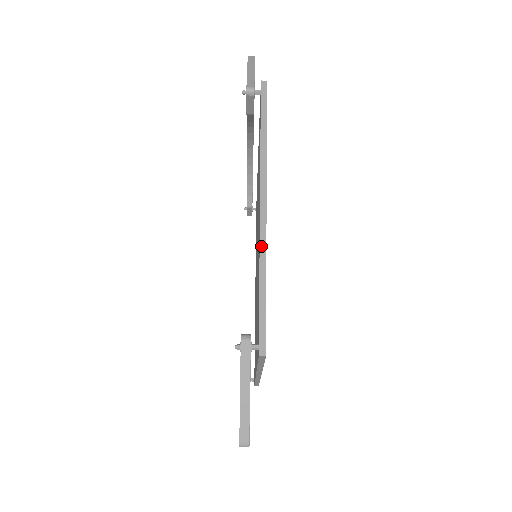
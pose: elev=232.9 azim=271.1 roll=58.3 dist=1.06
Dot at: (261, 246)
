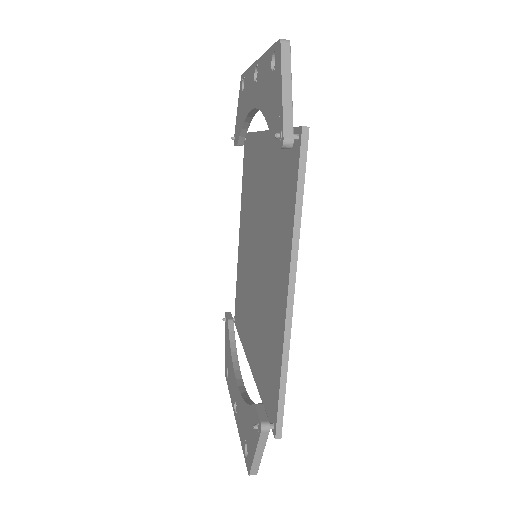
Dot at: (285, 345)
